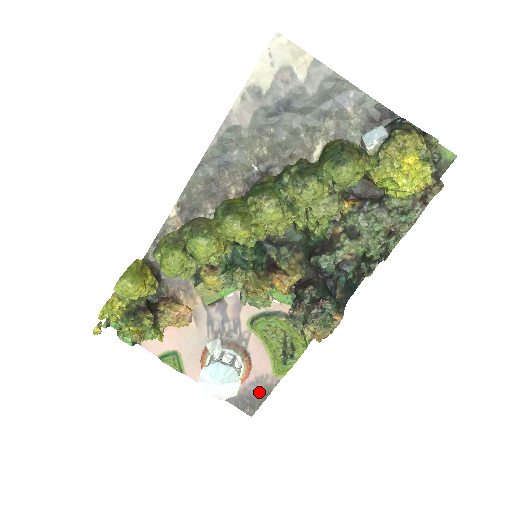
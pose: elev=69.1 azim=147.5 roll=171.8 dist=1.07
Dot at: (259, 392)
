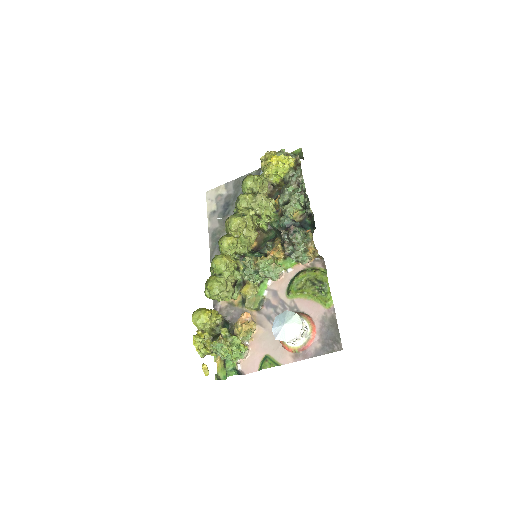
Dot at: (330, 328)
